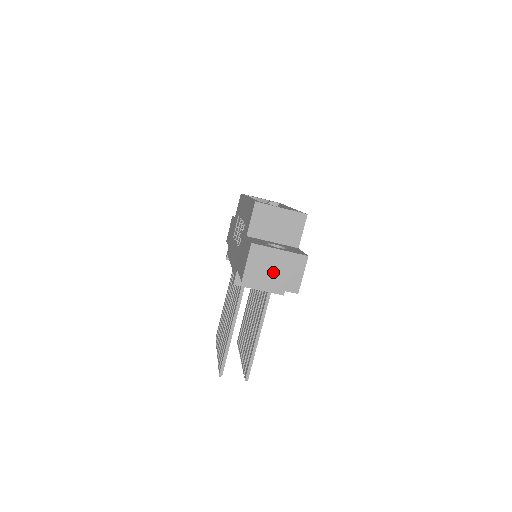
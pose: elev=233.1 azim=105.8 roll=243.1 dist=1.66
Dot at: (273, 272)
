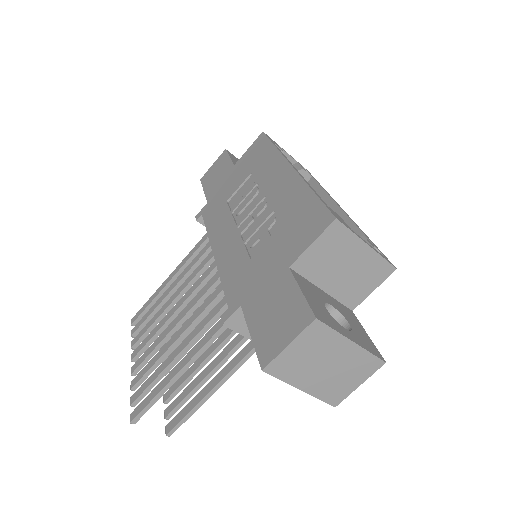
Dot at: (320, 370)
